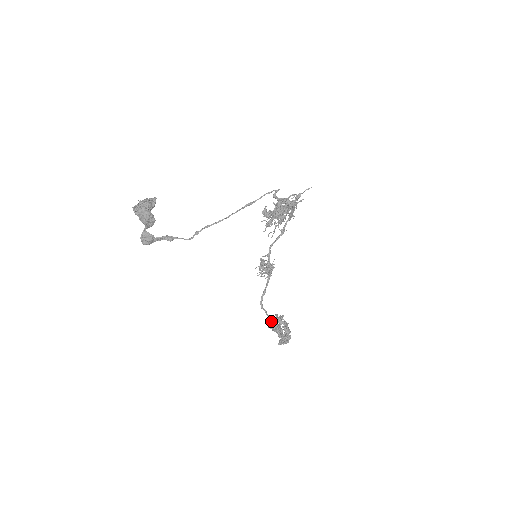
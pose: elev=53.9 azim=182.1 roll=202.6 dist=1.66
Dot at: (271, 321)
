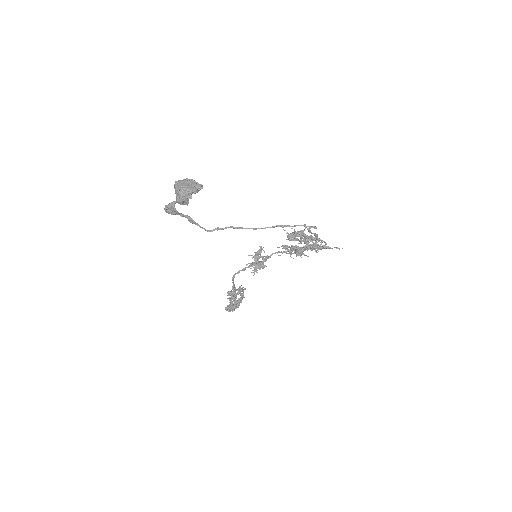
Dot at: (232, 294)
